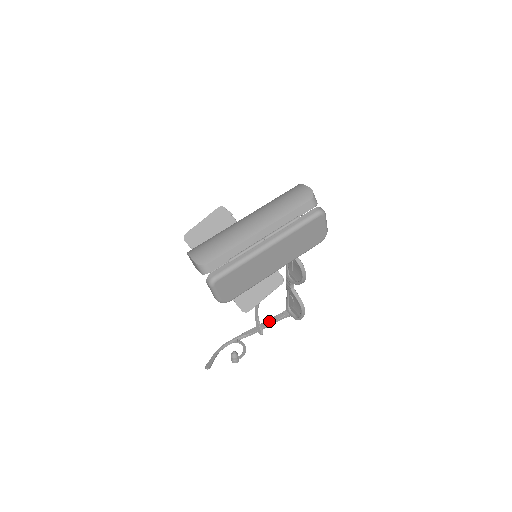
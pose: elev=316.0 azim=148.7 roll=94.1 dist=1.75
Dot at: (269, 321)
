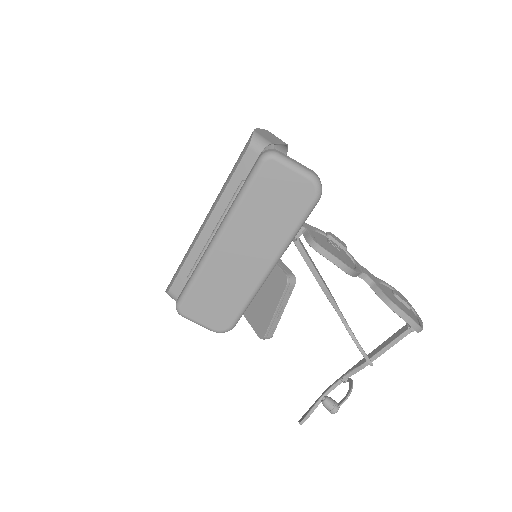
Dot at: (386, 341)
